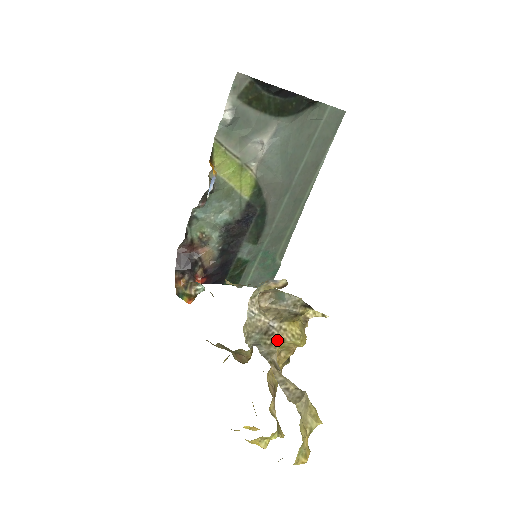
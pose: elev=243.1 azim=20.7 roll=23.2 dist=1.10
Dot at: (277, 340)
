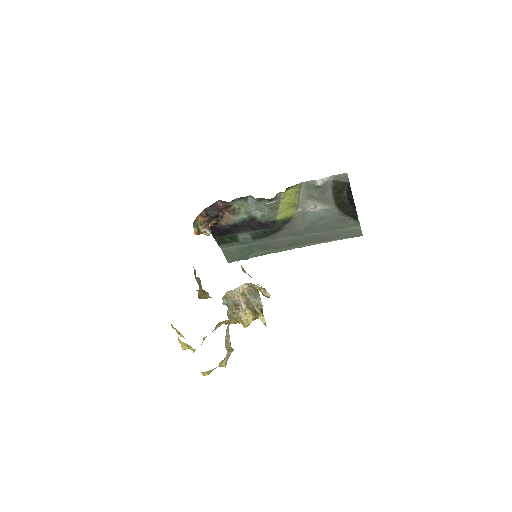
Dot at: (238, 314)
